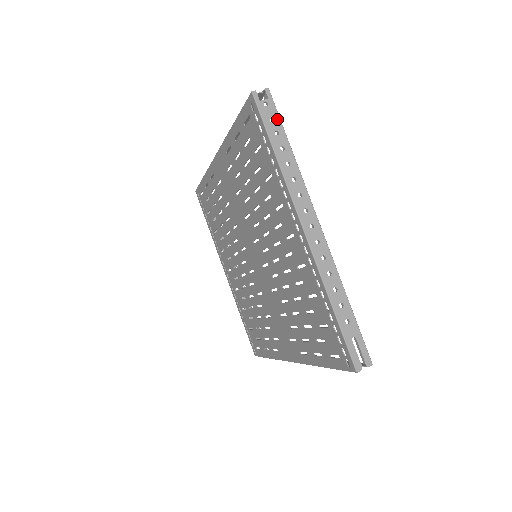
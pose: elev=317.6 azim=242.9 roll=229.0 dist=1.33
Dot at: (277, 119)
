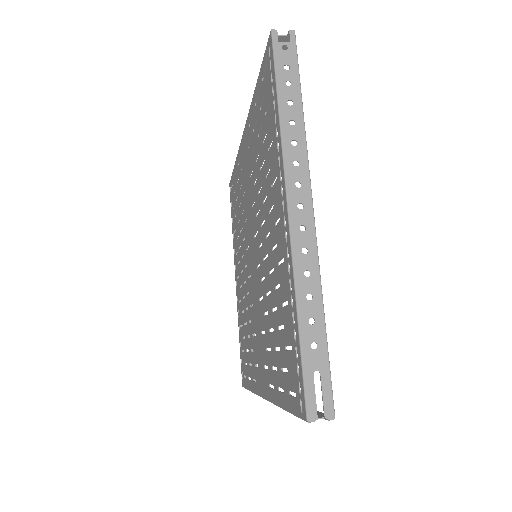
Dot at: (294, 67)
